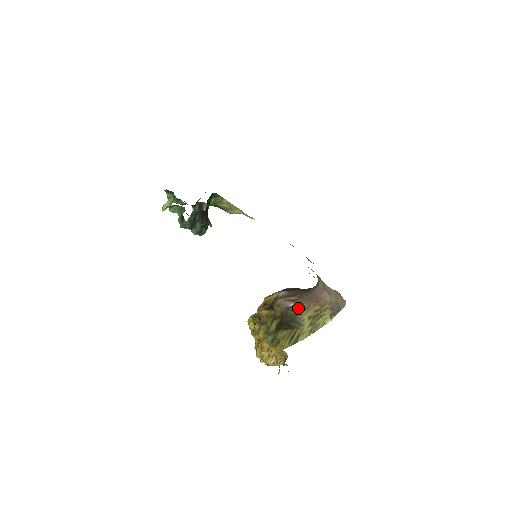
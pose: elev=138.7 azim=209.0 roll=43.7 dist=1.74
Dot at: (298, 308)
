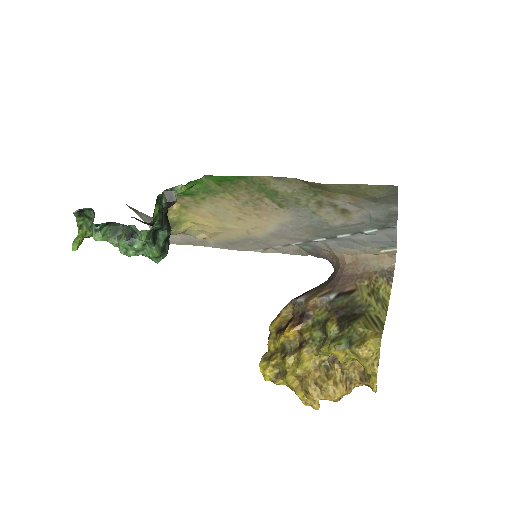
Dot at: (346, 293)
